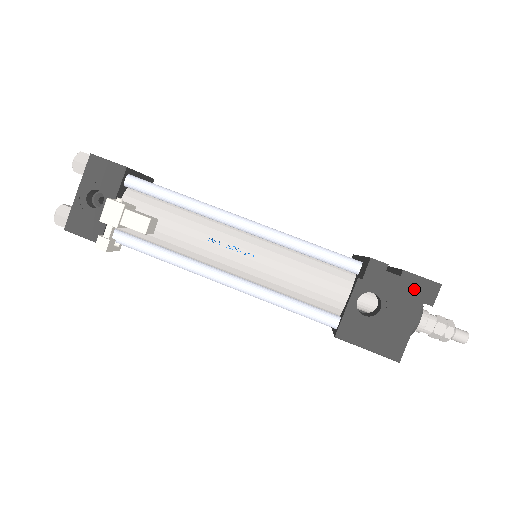
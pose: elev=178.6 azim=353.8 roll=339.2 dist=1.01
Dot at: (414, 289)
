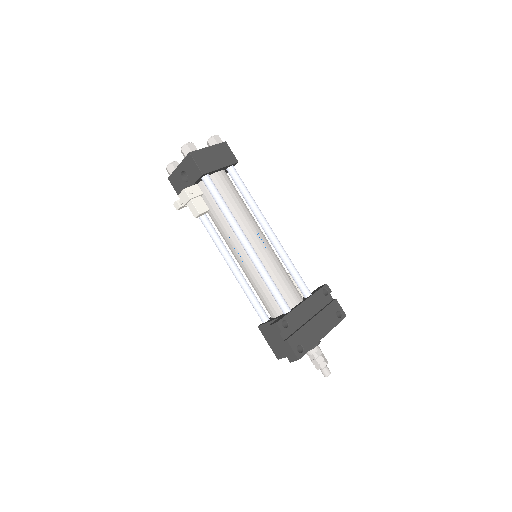
Dot at: (287, 350)
